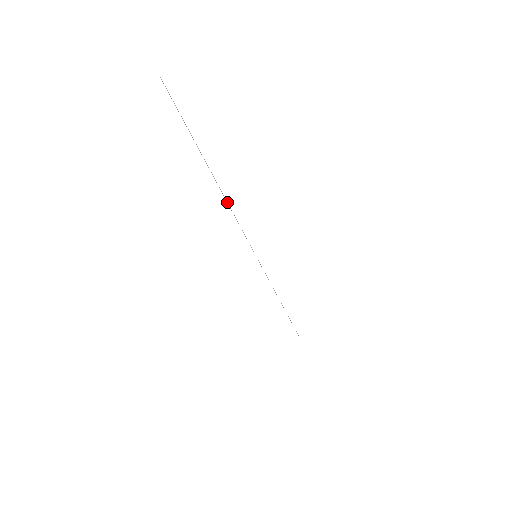
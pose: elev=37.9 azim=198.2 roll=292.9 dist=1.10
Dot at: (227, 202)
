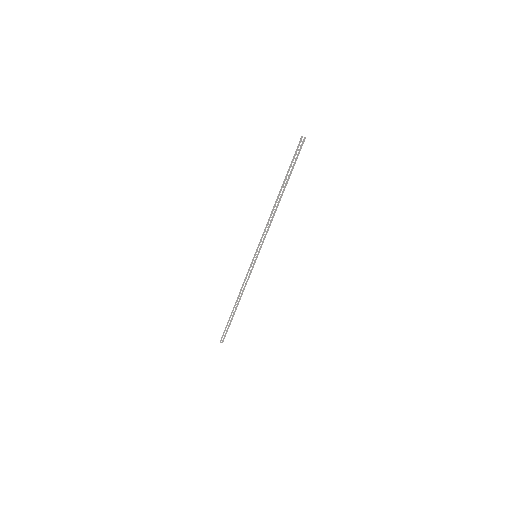
Dot at: occluded
